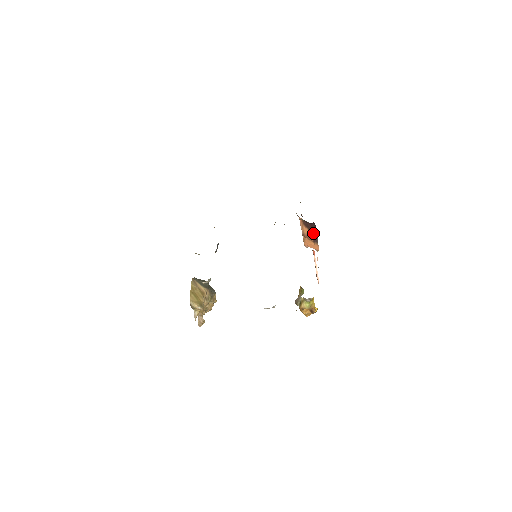
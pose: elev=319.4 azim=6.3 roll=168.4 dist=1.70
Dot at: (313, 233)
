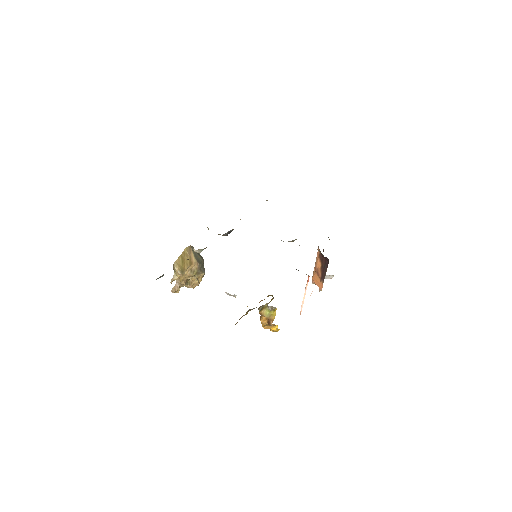
Dot at: (324, 270)
